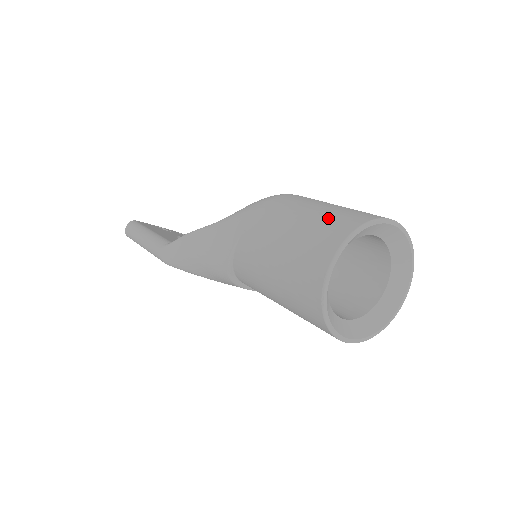
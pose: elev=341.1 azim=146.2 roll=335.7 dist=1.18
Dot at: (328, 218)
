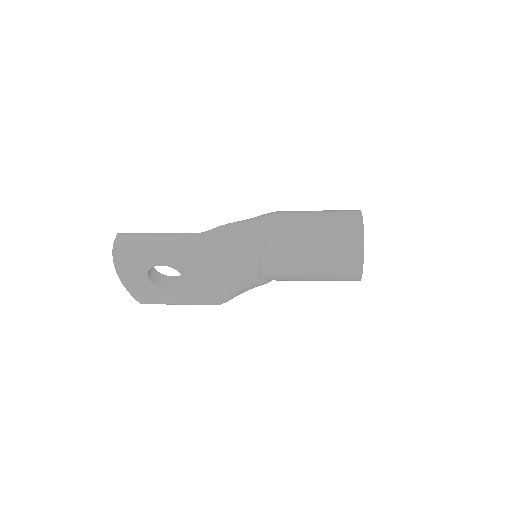
Dot at: (338, 210)
